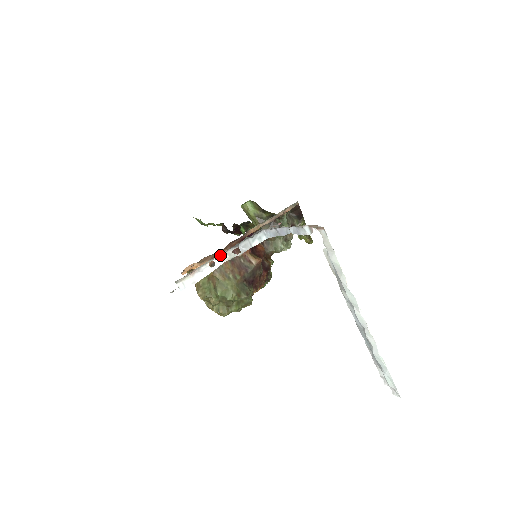
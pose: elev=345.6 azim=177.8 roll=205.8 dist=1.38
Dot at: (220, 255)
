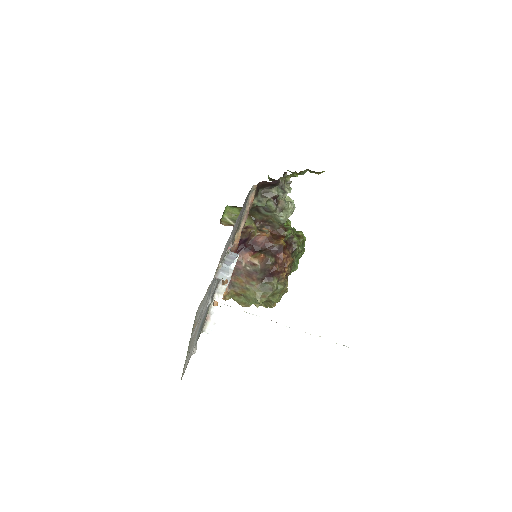
Dot at: (216, 293)
